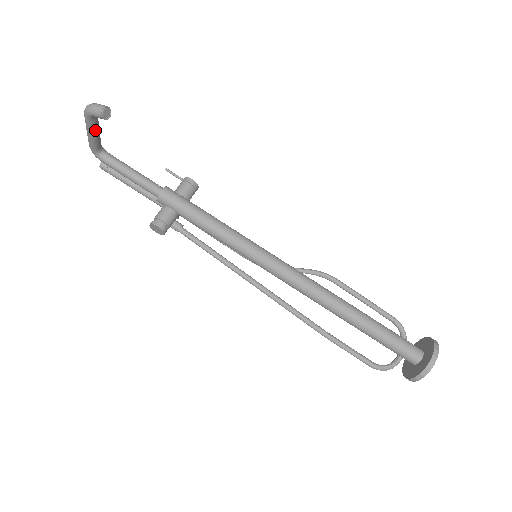
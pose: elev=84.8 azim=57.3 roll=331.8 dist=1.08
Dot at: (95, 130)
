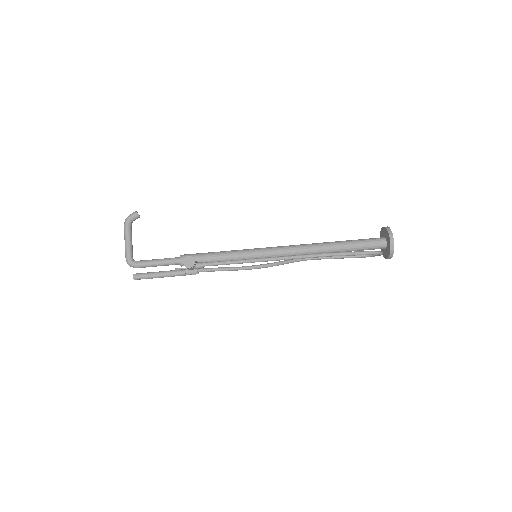
Dot at: (131, 236)
